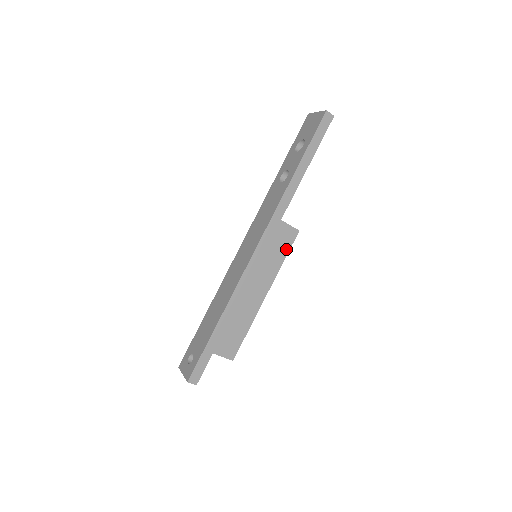
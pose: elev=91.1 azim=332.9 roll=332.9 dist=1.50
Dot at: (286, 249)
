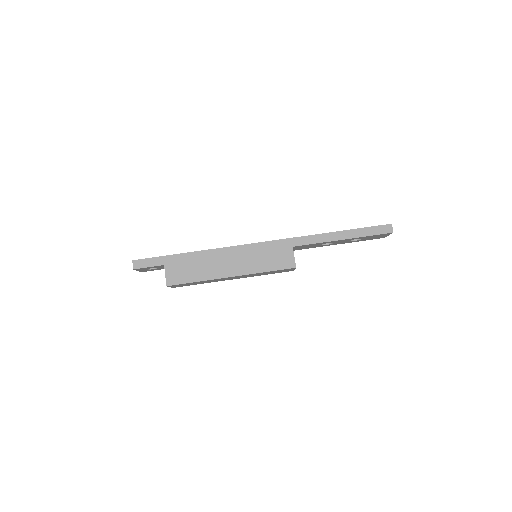
Dot at: (276, 267)
